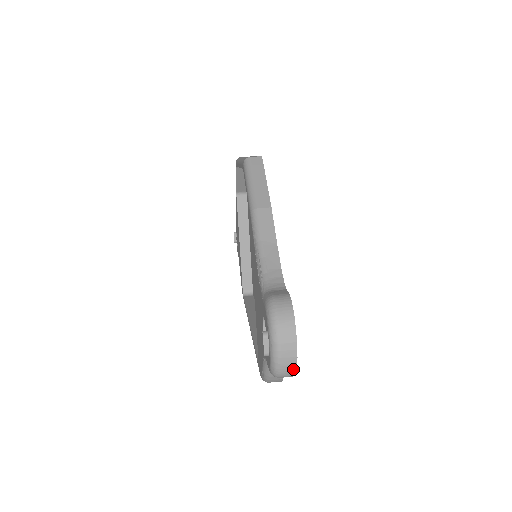
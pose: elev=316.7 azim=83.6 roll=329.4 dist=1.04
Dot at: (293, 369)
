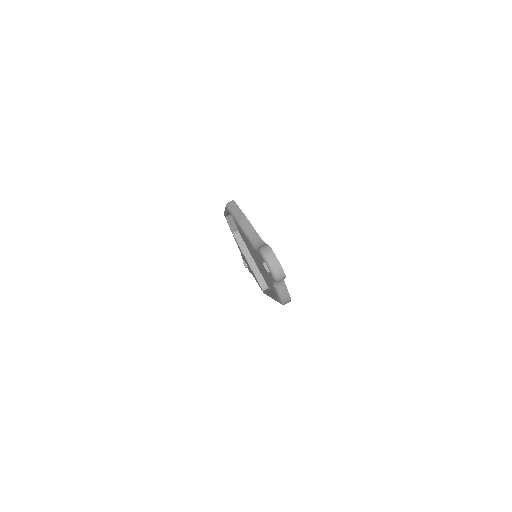
Dot at: (282, 272)
